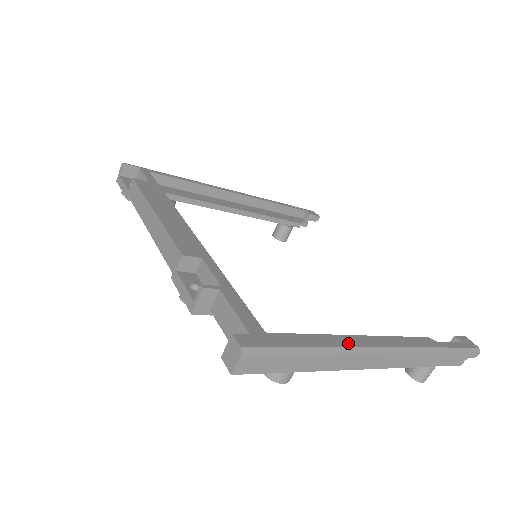
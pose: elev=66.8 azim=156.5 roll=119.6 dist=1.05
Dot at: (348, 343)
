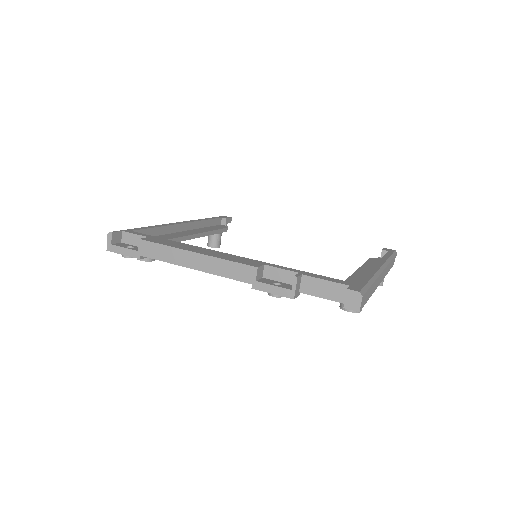
Dot at: (372, 272)
